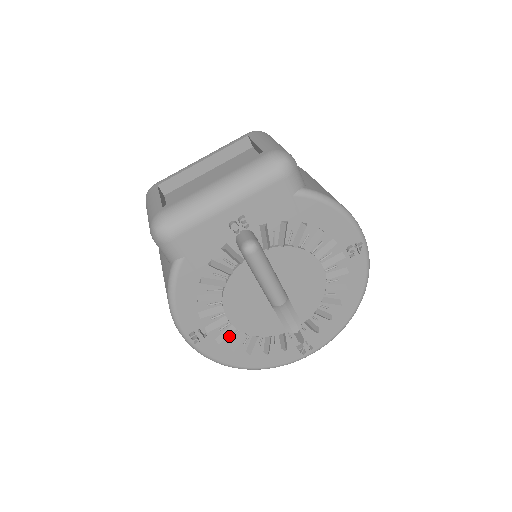
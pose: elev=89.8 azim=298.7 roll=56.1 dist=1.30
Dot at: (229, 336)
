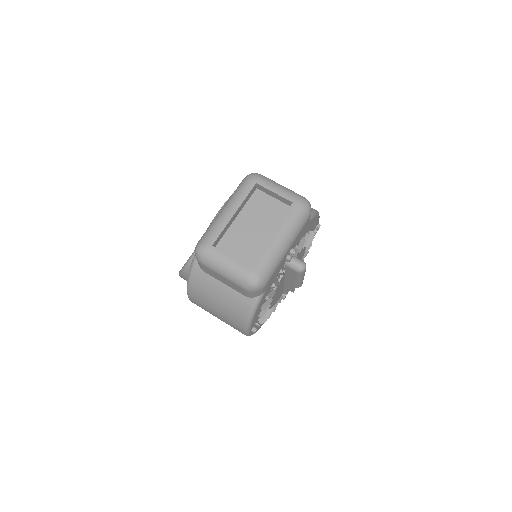
Dot at: occluded
